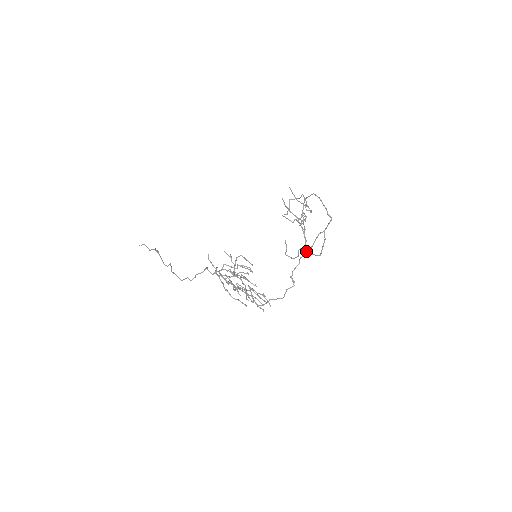
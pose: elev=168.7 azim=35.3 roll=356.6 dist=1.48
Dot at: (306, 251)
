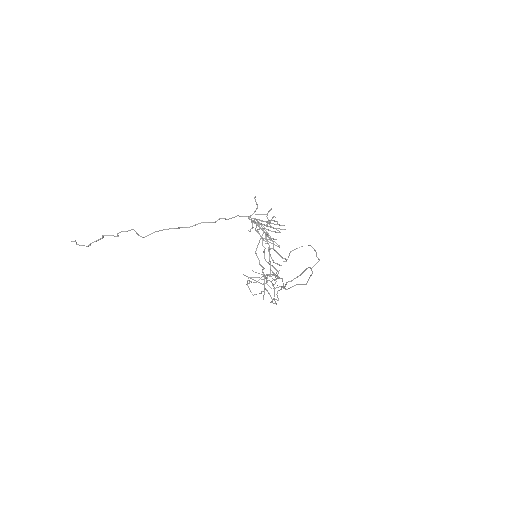
Dot at: (285, 288)
